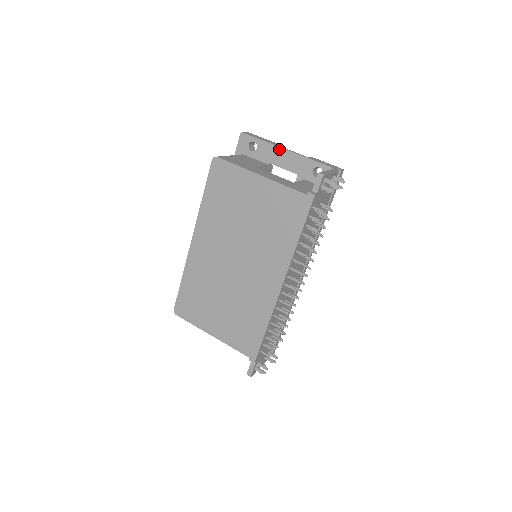
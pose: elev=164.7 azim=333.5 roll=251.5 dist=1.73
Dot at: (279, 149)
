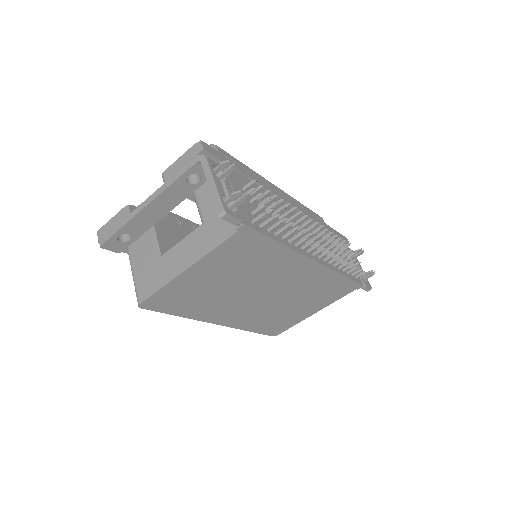
Dot at: (141, 213)
